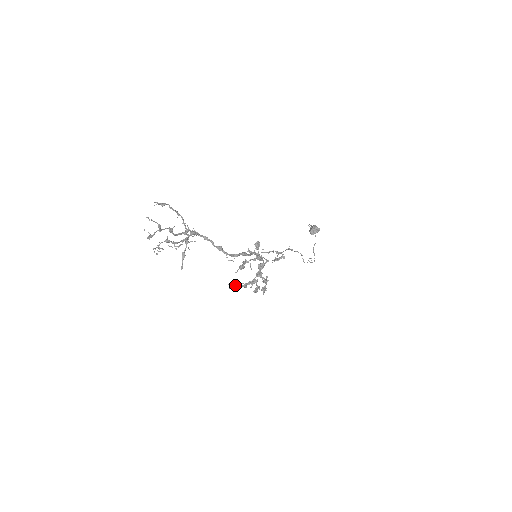
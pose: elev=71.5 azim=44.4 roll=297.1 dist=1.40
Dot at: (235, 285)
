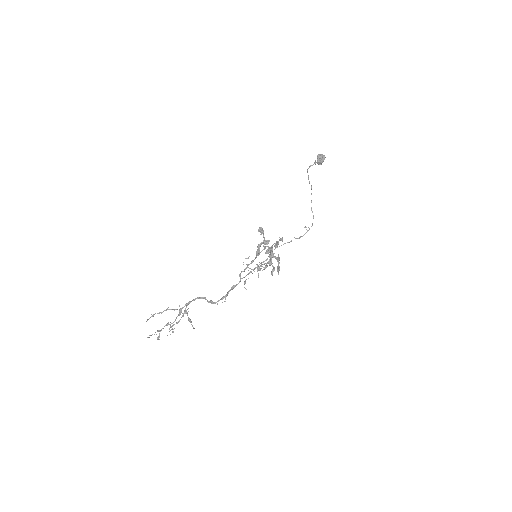
Dot at: occluded
